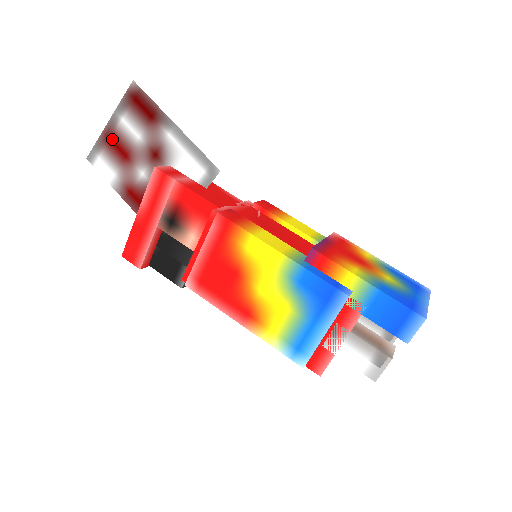
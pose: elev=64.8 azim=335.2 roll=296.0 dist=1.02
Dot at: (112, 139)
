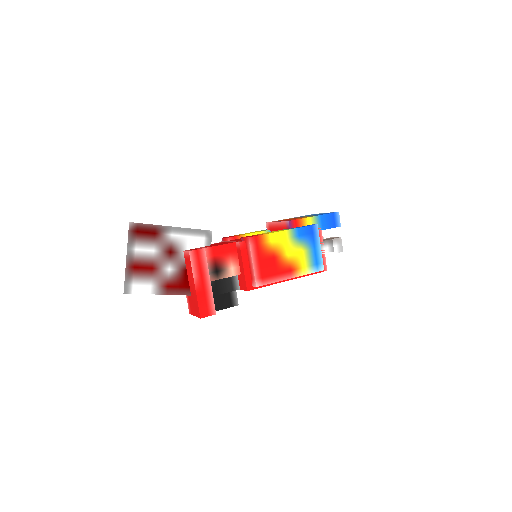
Dot at: (136, 266)
